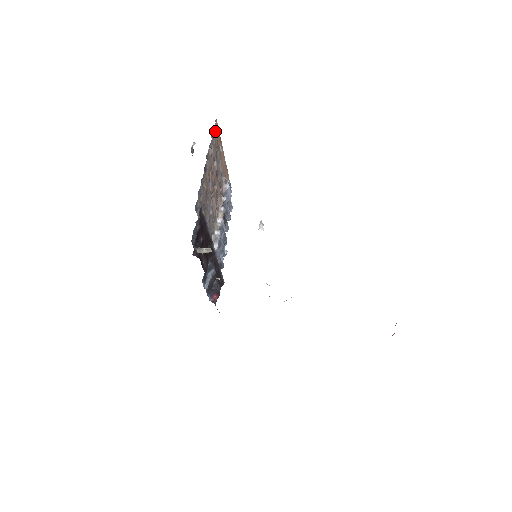
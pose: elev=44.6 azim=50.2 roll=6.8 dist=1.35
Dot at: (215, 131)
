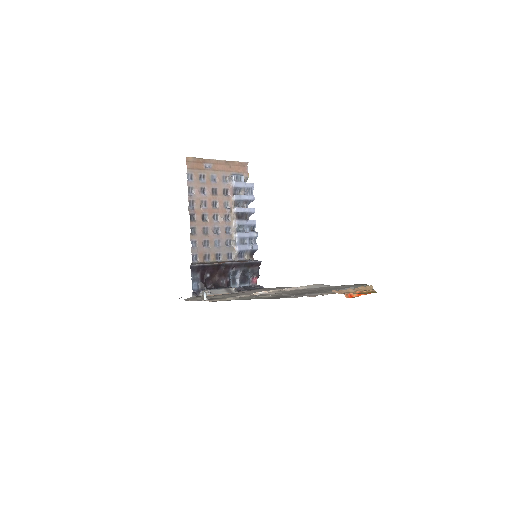
Dot at: (191, 167)
